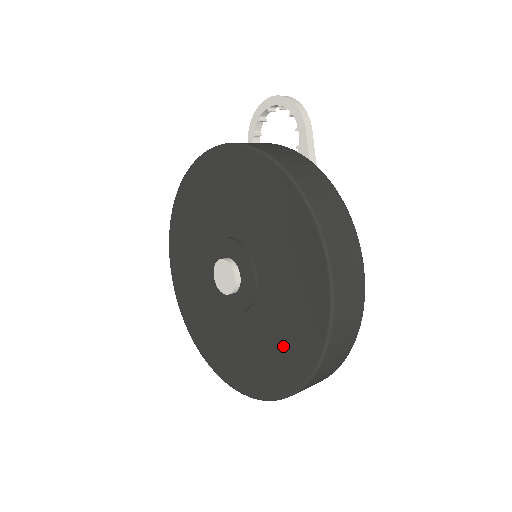
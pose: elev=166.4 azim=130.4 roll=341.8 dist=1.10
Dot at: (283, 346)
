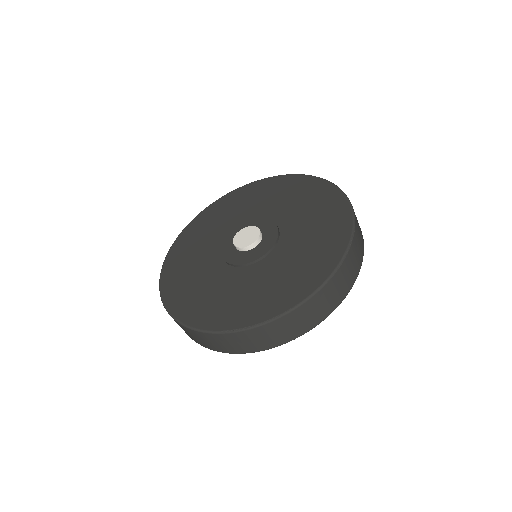
Dot at: (318, 240)
